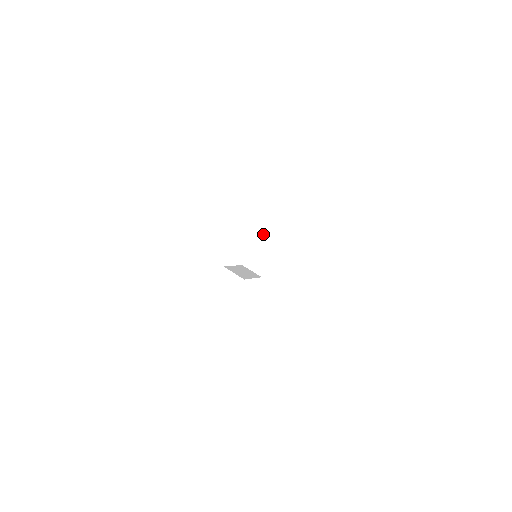
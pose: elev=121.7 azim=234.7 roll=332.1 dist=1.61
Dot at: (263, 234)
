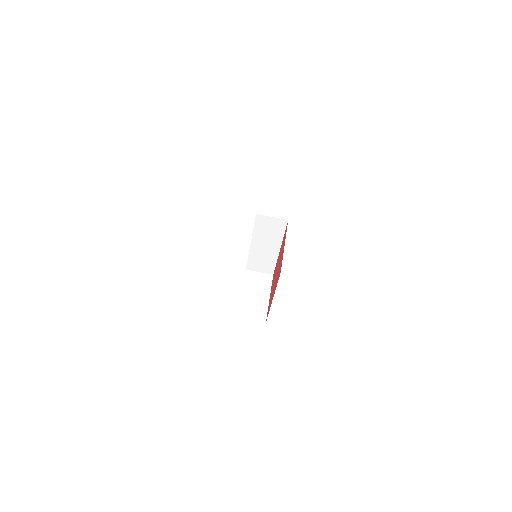
Dot at: (255, 243)
